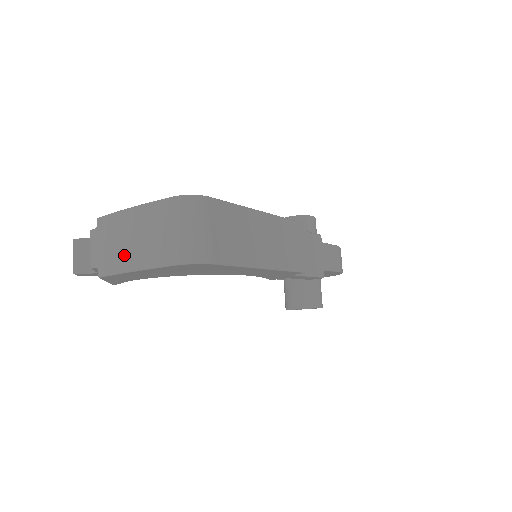
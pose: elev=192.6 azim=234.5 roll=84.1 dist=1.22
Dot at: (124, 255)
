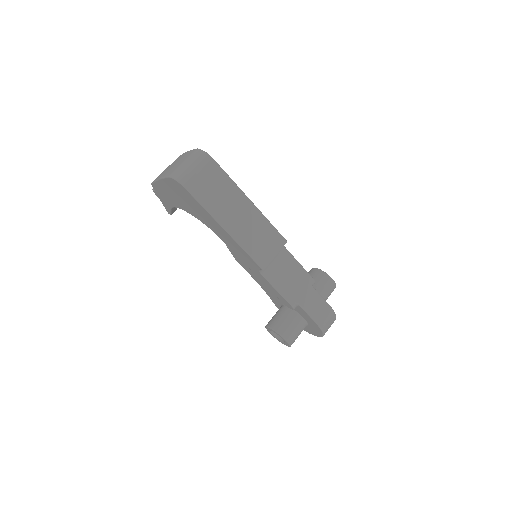
Dot at: (163, 173)
